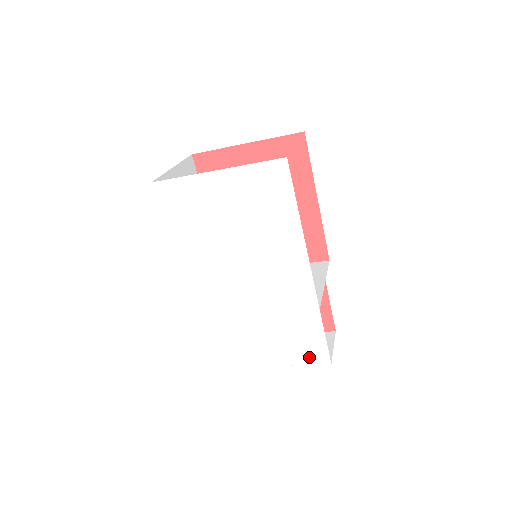
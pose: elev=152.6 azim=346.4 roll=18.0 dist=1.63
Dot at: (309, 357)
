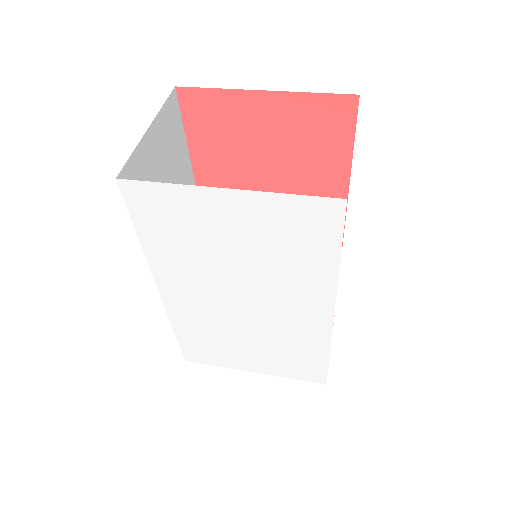
Dot at: (302, 375)
